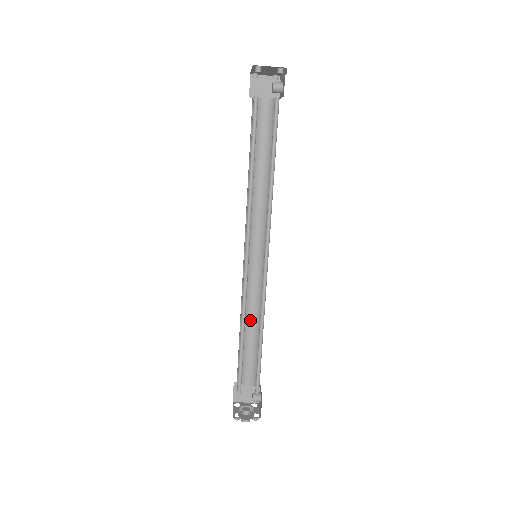
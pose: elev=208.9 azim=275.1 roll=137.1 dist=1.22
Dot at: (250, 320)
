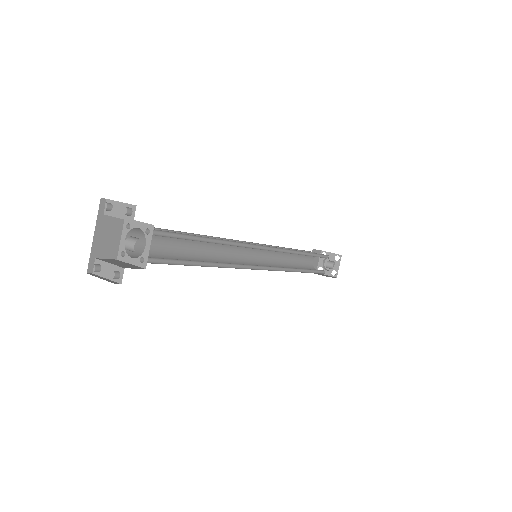
Dot at: occluded
